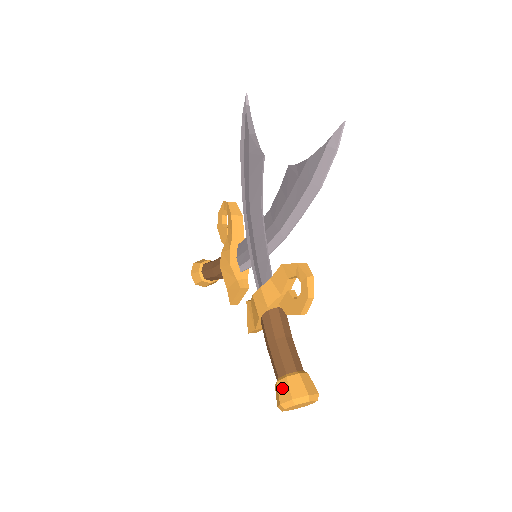
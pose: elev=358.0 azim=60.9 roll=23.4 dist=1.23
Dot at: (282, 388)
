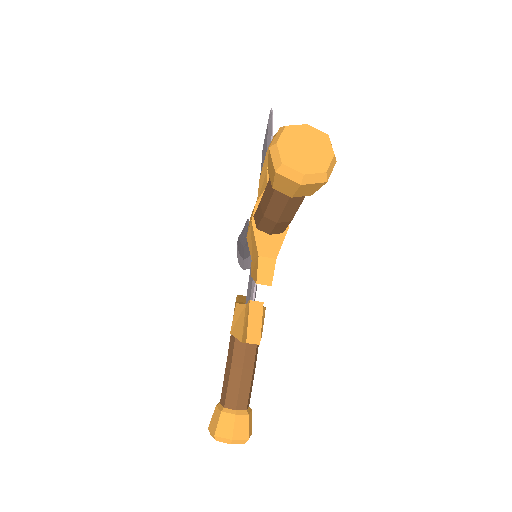
Dot at: occluded
